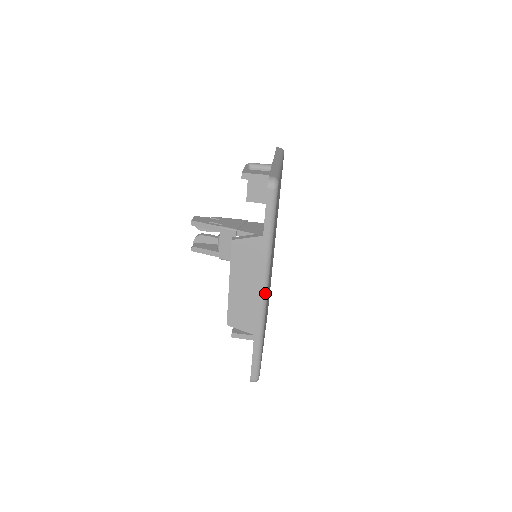
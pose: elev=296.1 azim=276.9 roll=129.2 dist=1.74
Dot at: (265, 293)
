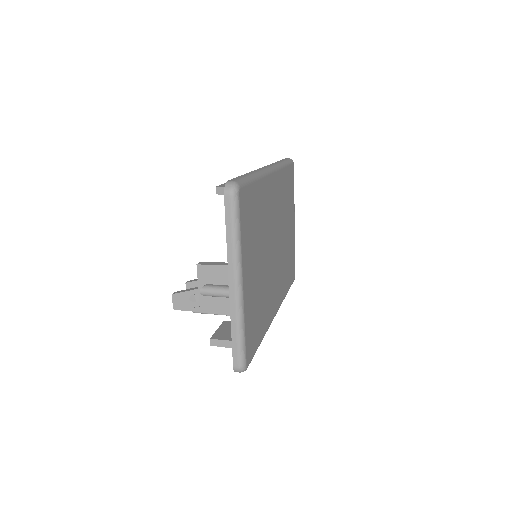
Dot at: (271, 168)
